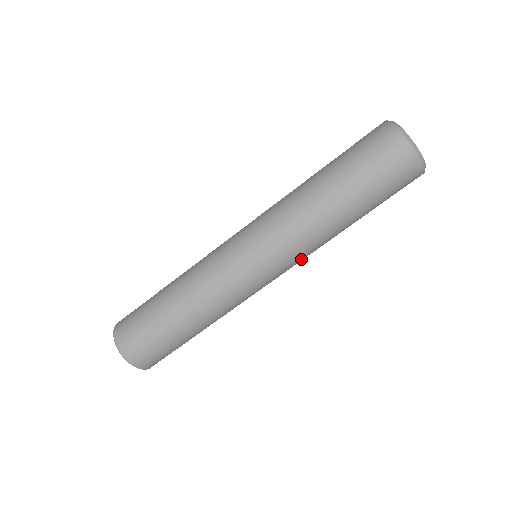
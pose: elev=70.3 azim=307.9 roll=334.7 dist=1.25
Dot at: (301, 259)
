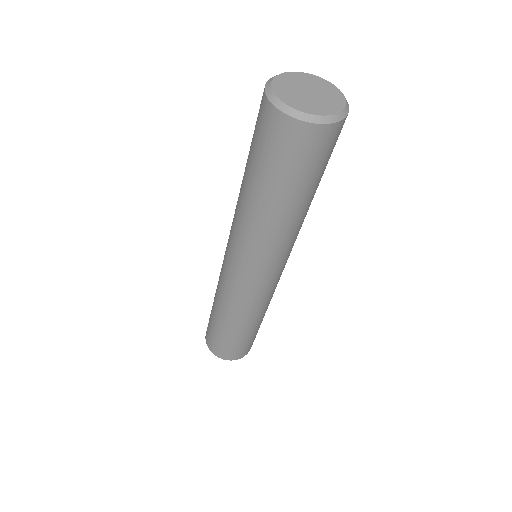
Dot at: occluded
